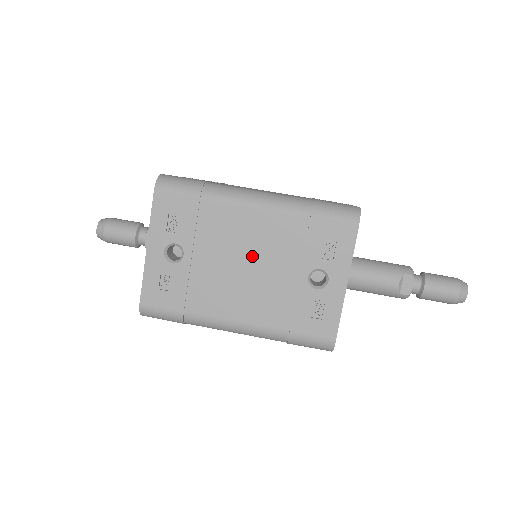
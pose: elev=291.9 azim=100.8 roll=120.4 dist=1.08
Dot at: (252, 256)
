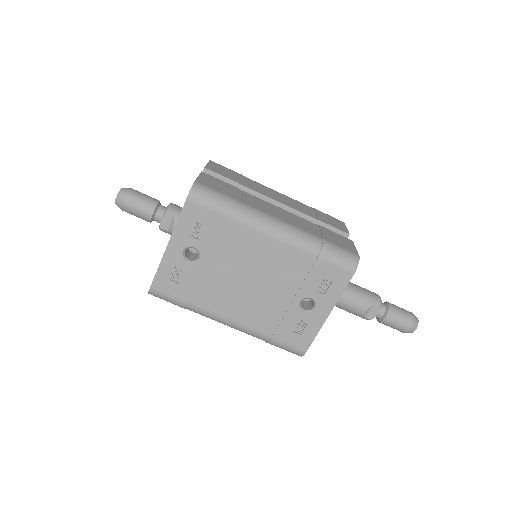
Dot at: (259, 274)
